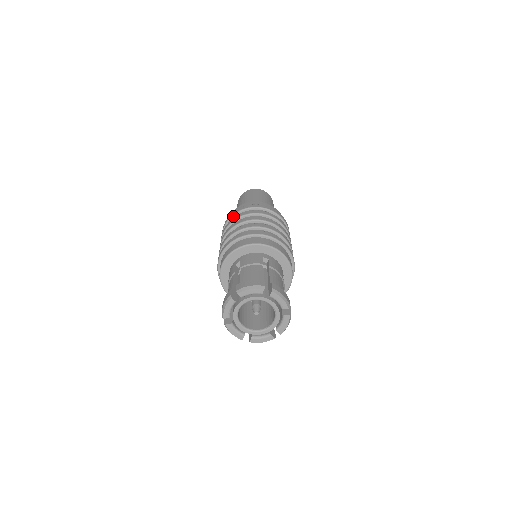
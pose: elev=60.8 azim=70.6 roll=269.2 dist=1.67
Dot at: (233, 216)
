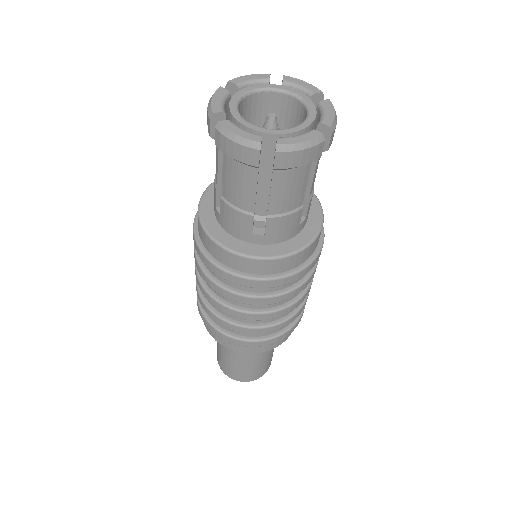
Dot at: occluded
